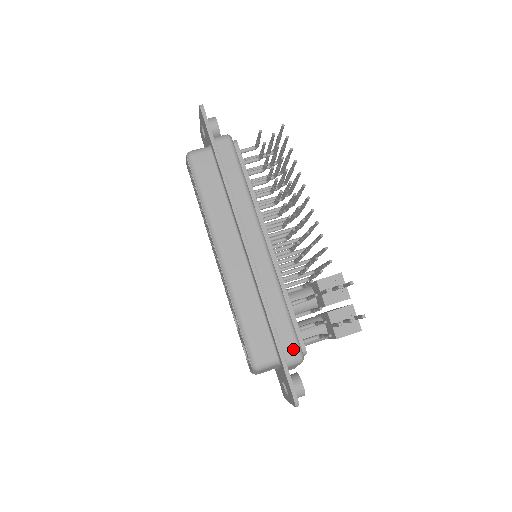
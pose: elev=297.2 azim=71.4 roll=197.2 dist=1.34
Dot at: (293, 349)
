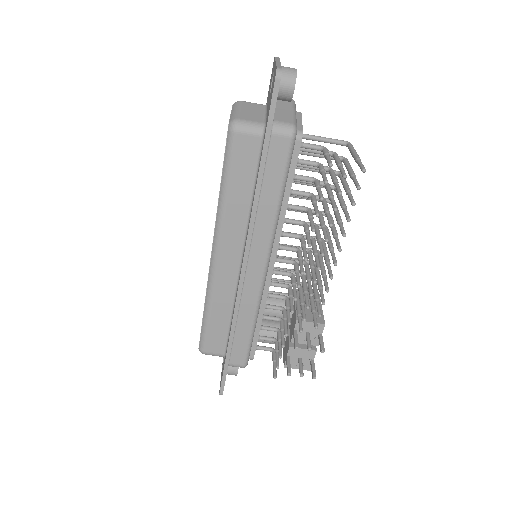
Dot at: (240, 360)
